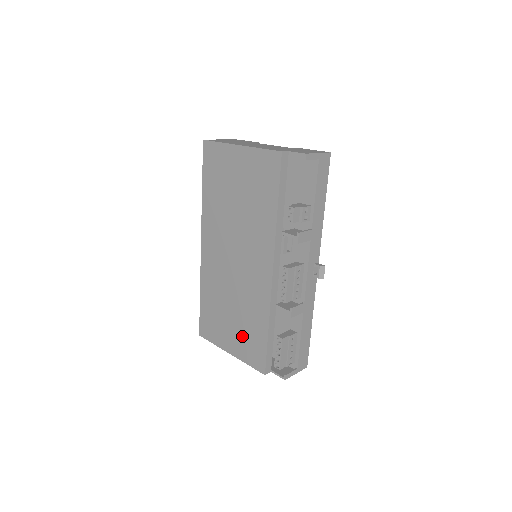
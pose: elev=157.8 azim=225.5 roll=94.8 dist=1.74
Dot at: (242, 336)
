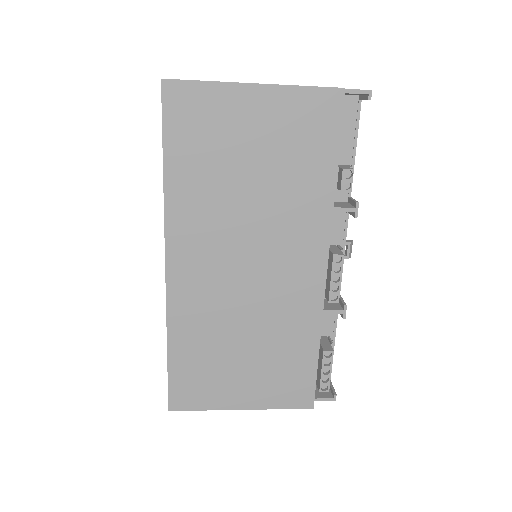
Dot at: (268, 375)
